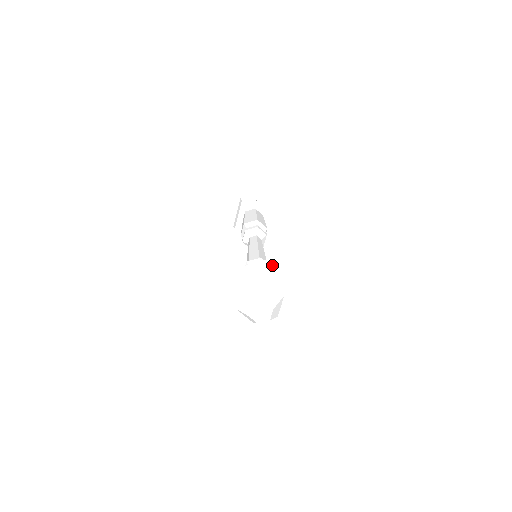
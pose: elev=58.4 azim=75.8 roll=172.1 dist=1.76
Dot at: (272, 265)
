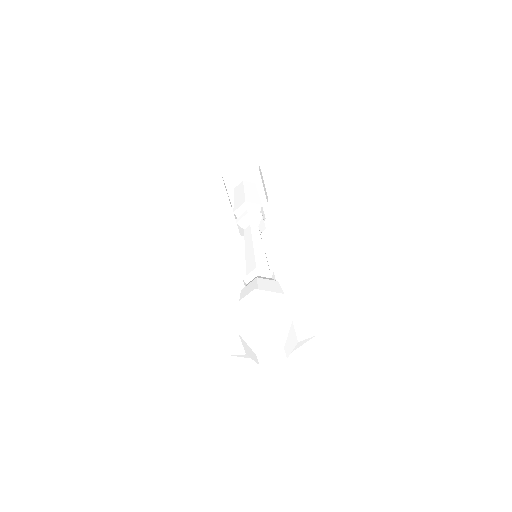
Dot at: (260, 295)
